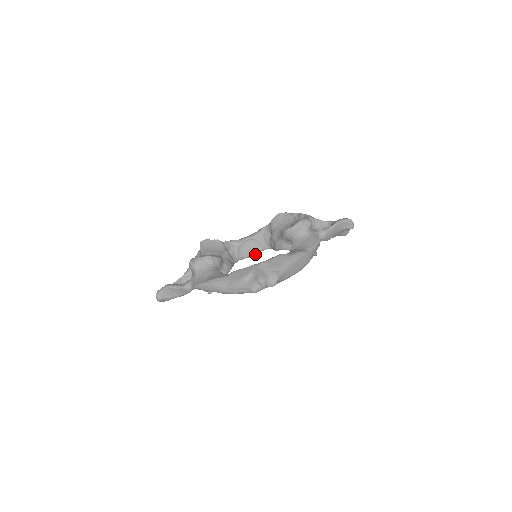
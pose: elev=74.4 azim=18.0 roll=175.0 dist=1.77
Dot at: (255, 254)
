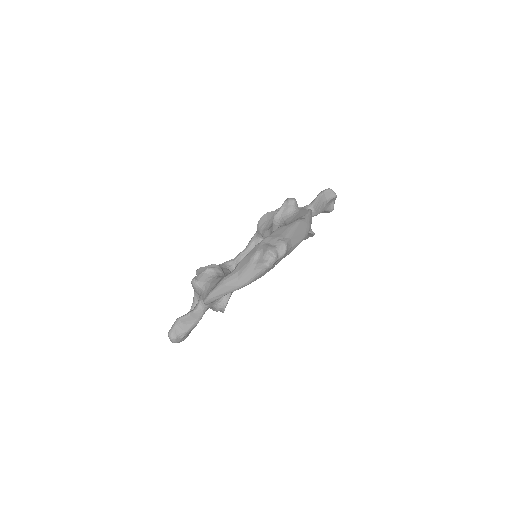
Dot at: occluded
